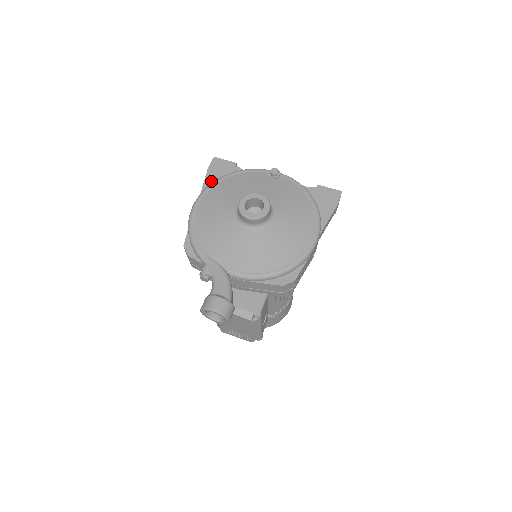
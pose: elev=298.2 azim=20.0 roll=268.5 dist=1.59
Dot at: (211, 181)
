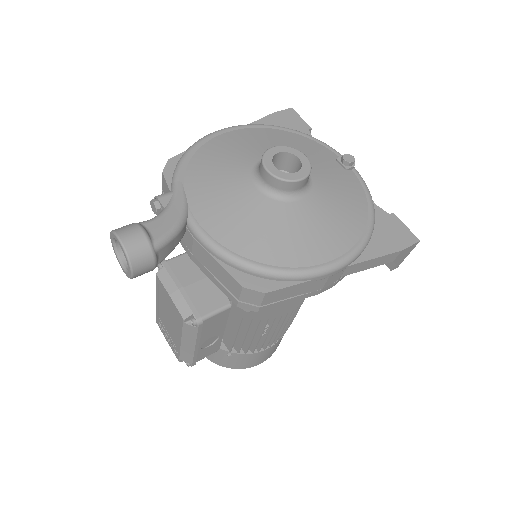
Dot at: occluded
